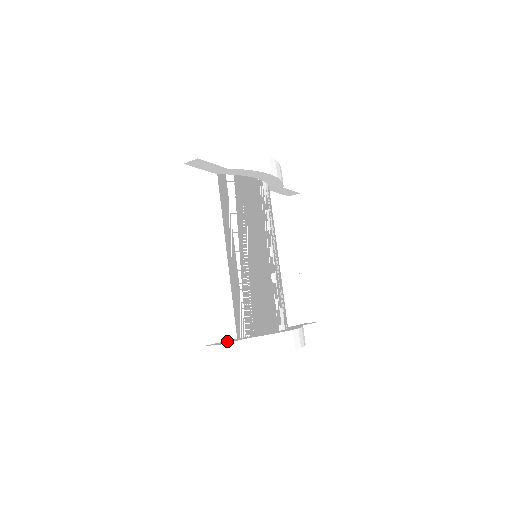
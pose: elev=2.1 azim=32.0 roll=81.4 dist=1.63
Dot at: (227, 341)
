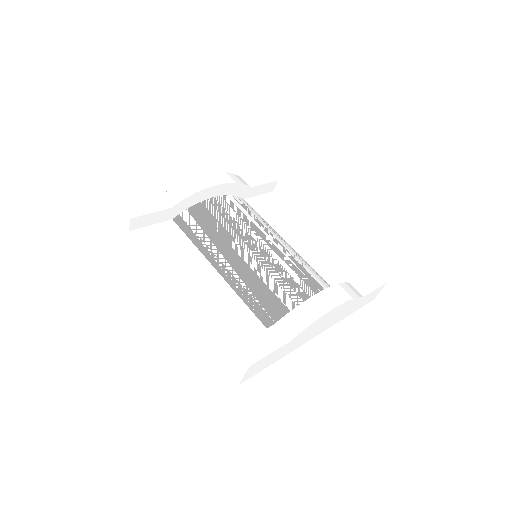
Dot at: occluded
